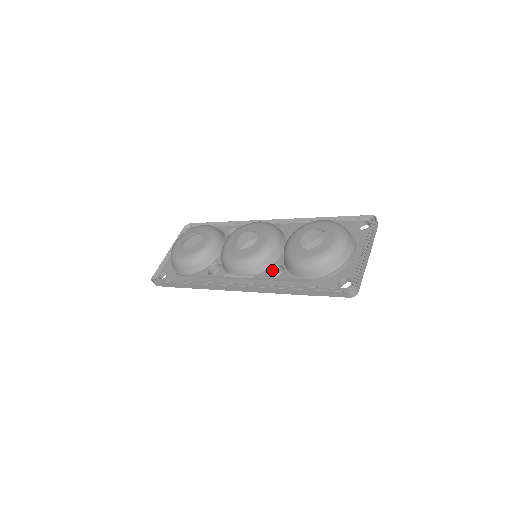
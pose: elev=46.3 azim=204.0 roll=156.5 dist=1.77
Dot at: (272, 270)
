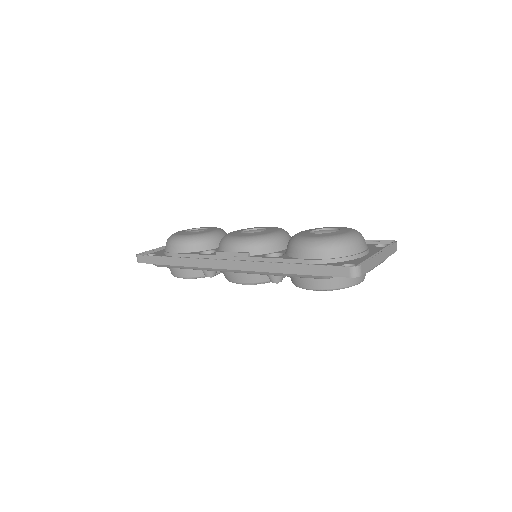
Dot at: occluded
